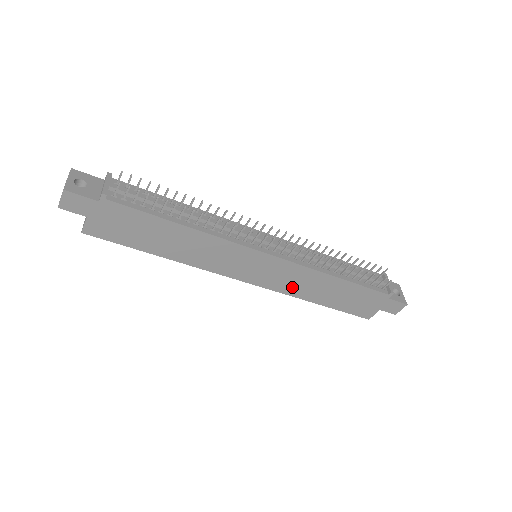
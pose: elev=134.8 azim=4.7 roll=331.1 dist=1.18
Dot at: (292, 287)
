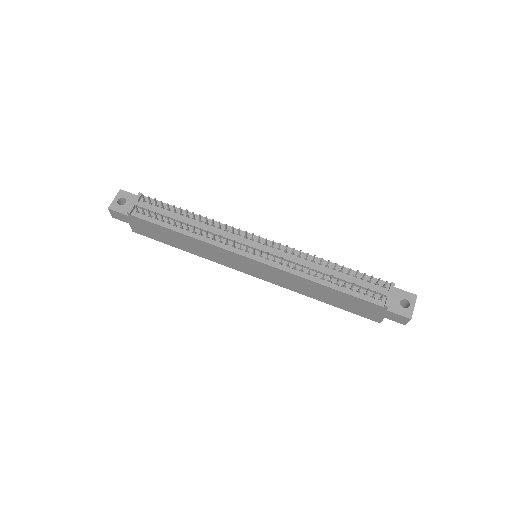
Dot at: (289, 285)
